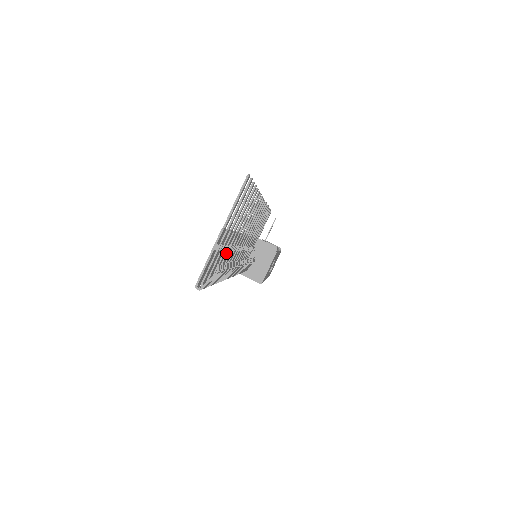
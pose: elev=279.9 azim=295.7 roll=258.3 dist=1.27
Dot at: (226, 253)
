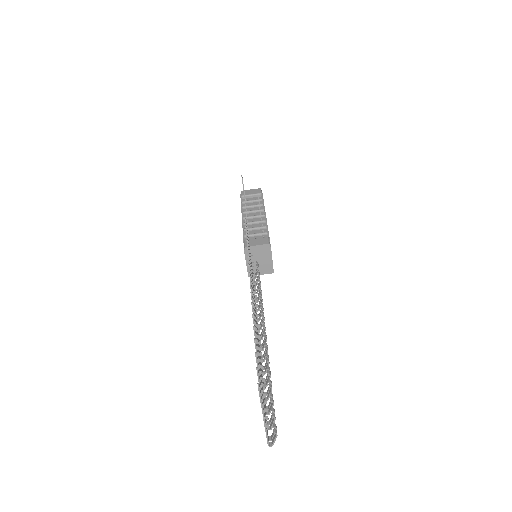
Dot at: occluded
